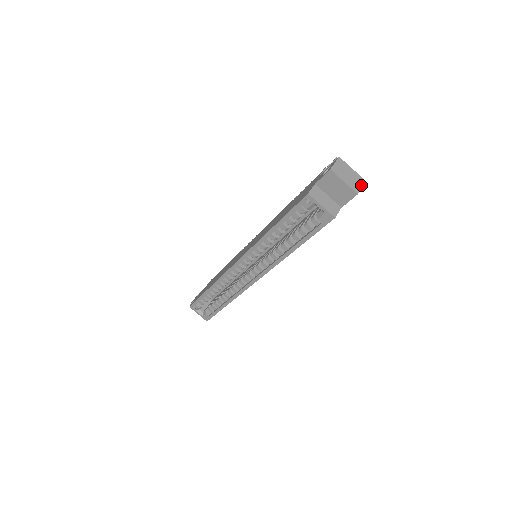
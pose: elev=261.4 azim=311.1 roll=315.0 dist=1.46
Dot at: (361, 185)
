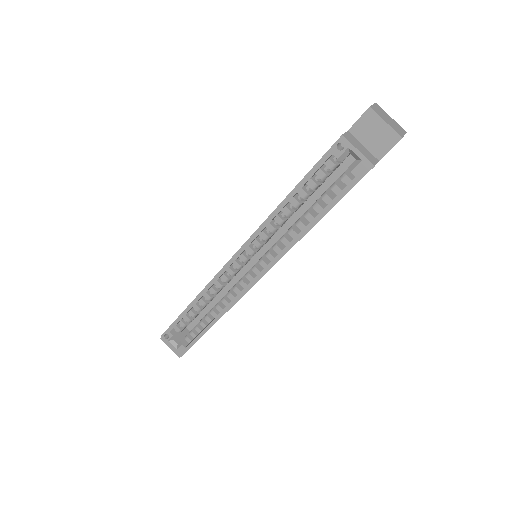
Dot at: (403, 133)
